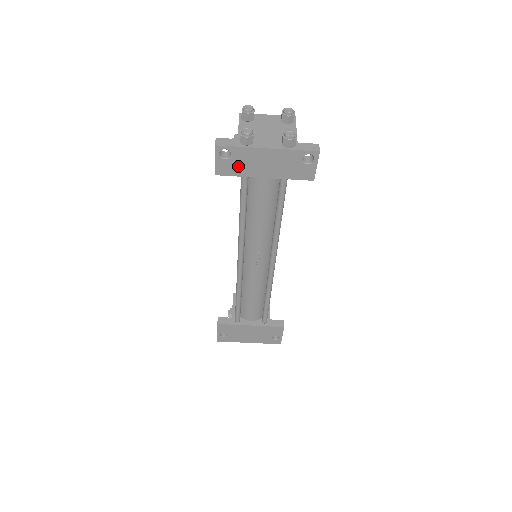
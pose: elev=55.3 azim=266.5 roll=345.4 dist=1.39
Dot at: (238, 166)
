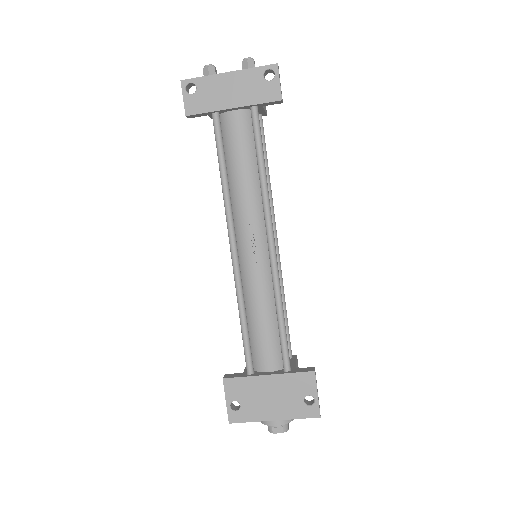
Dot at: (205, 100)
